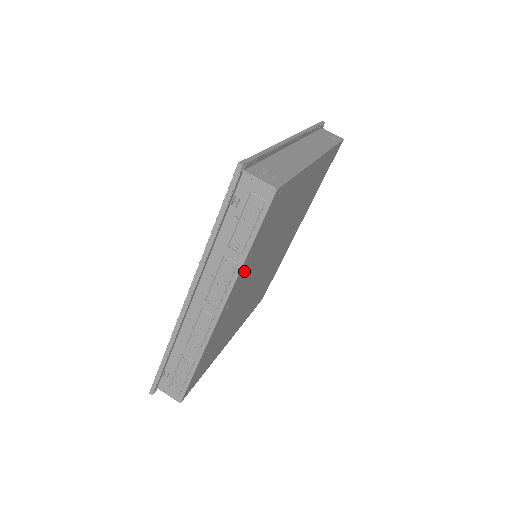
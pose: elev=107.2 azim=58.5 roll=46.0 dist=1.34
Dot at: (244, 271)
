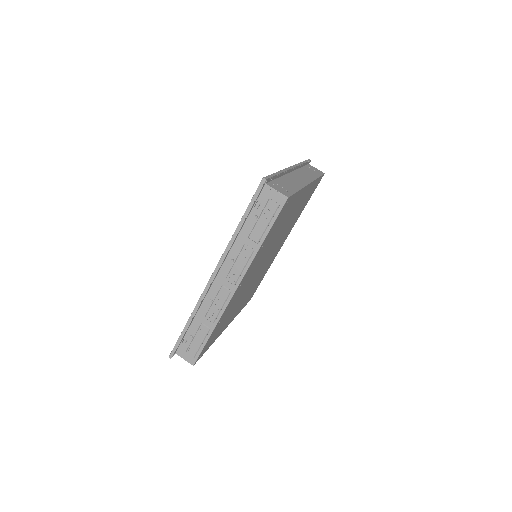
Dot at: (256, 258)
